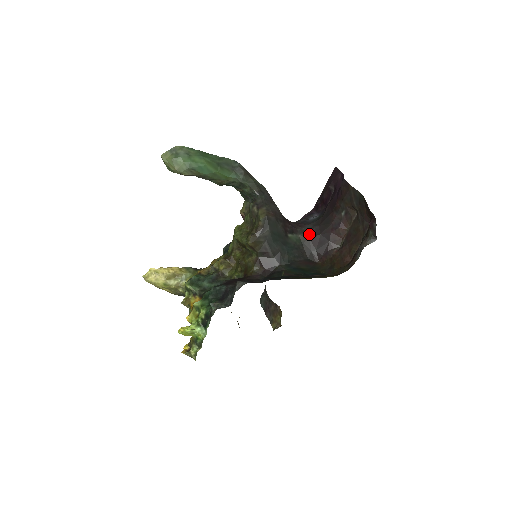
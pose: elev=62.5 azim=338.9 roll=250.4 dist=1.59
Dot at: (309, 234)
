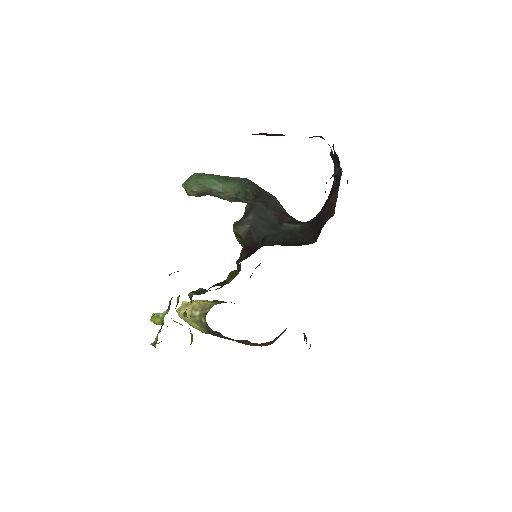
Dot at: (311, 221)
